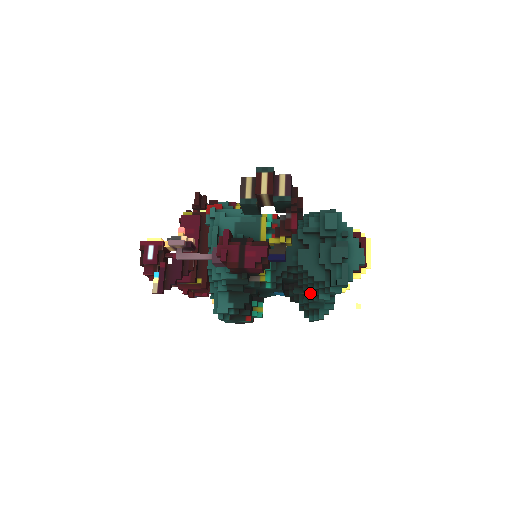
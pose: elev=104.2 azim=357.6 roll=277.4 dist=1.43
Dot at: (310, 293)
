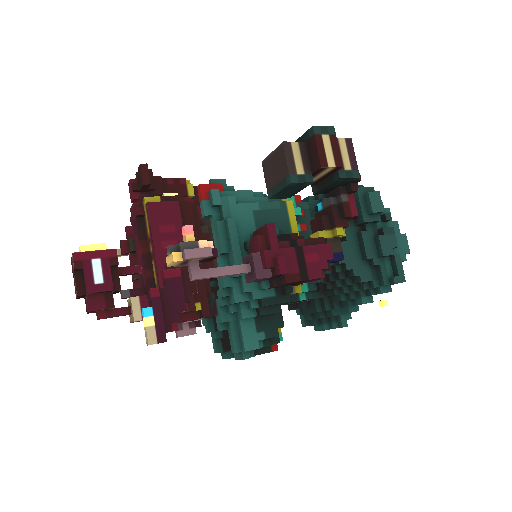
Dot at: (343, 297)
